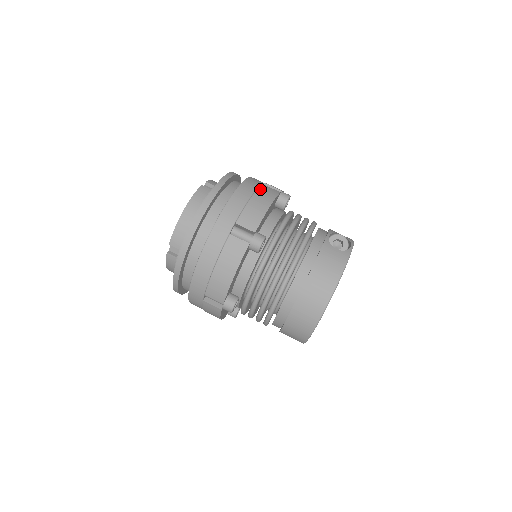
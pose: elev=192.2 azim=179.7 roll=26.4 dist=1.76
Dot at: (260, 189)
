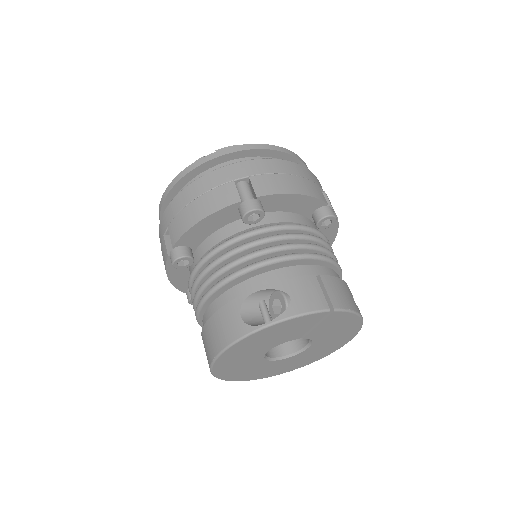
Dot at: (214, 191)
